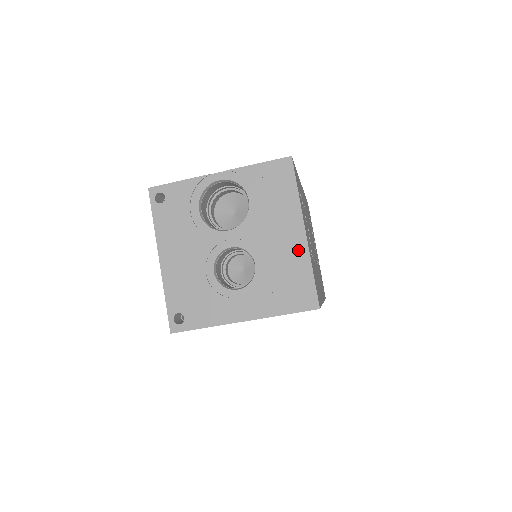
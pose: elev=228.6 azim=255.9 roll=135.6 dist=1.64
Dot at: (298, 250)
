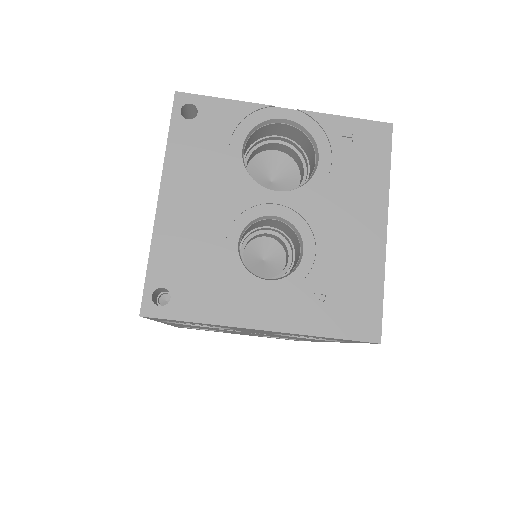
Dot at: (371, 250)
